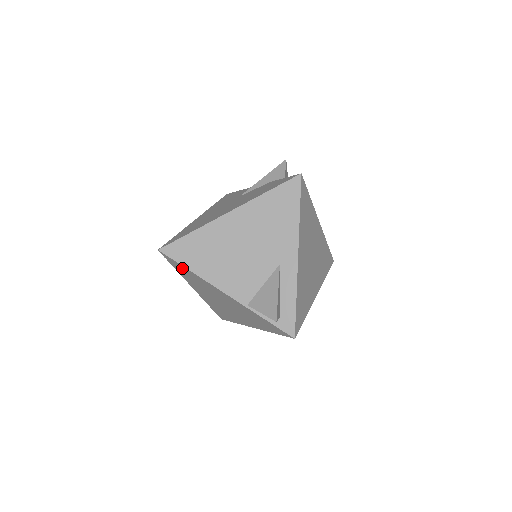
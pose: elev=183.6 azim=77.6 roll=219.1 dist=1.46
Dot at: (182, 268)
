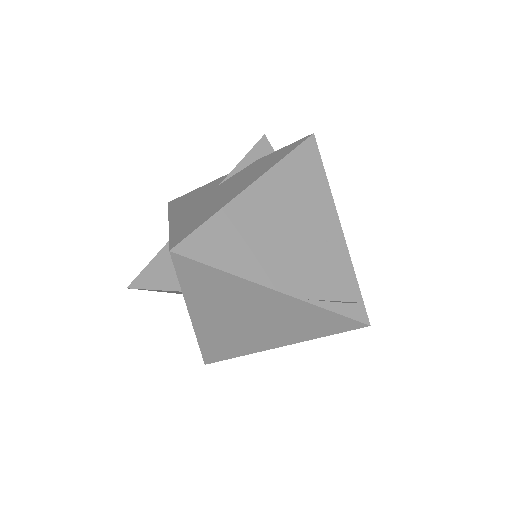
Dot at: (204, 273)
